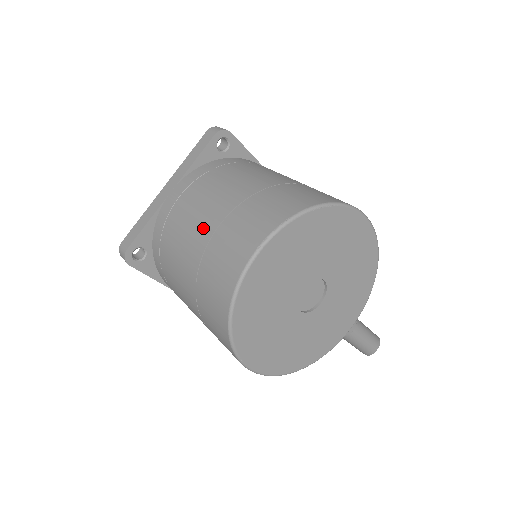
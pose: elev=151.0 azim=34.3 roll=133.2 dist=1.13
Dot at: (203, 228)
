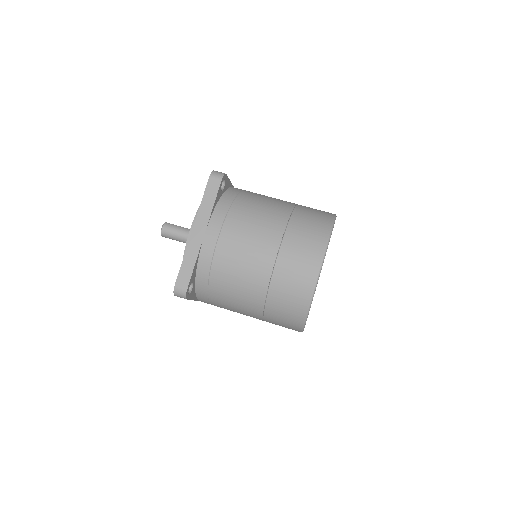
Dot at: (262, 259)
